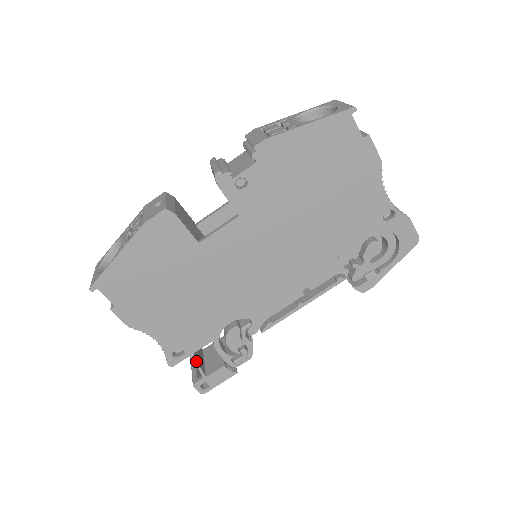
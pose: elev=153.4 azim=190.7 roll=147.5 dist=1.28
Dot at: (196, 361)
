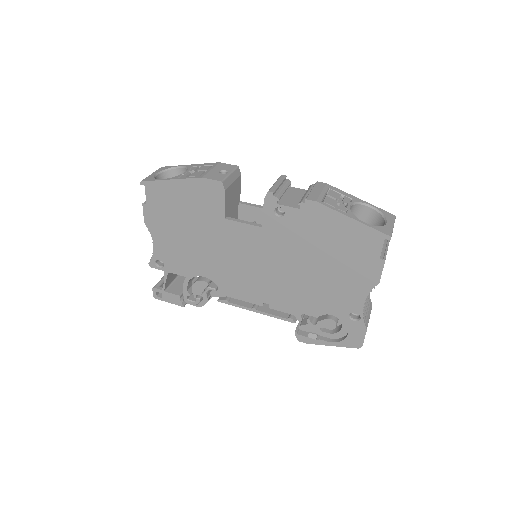
Dot at: (166, 277)
